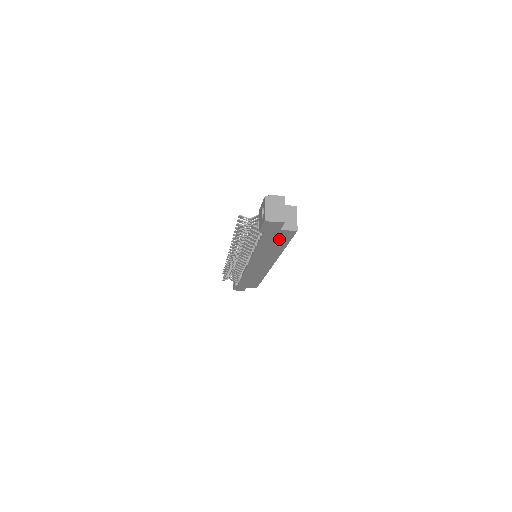
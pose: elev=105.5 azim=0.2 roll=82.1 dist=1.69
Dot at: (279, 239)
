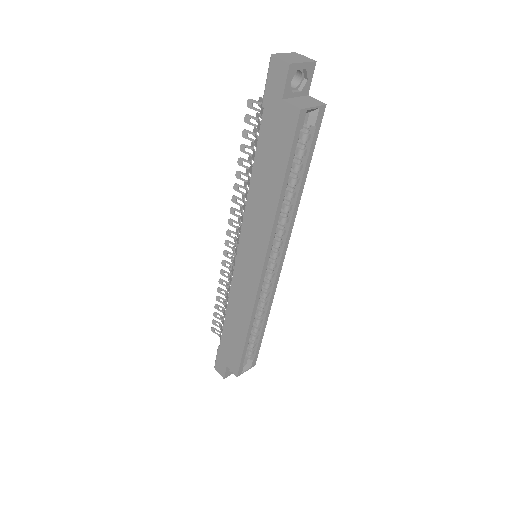
Dot at: (278, 143)
